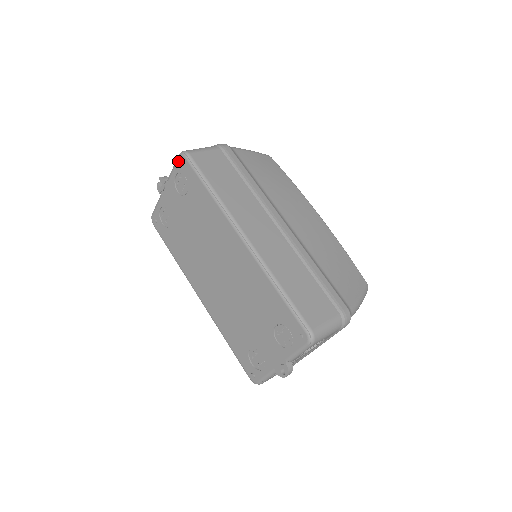
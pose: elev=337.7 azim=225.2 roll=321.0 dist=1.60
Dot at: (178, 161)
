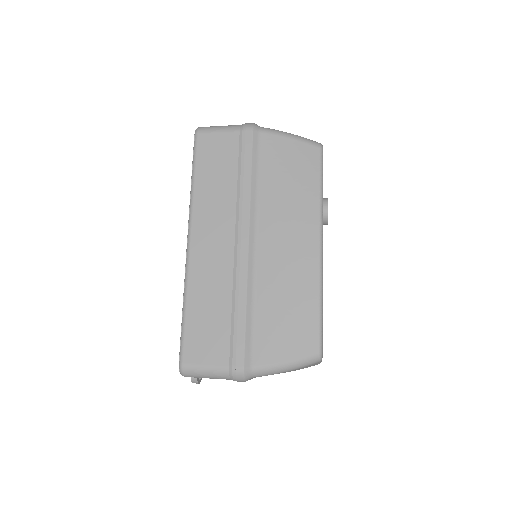
Dot at: occluded
